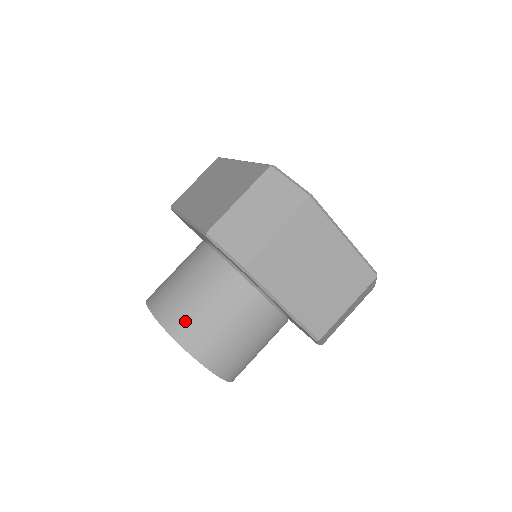
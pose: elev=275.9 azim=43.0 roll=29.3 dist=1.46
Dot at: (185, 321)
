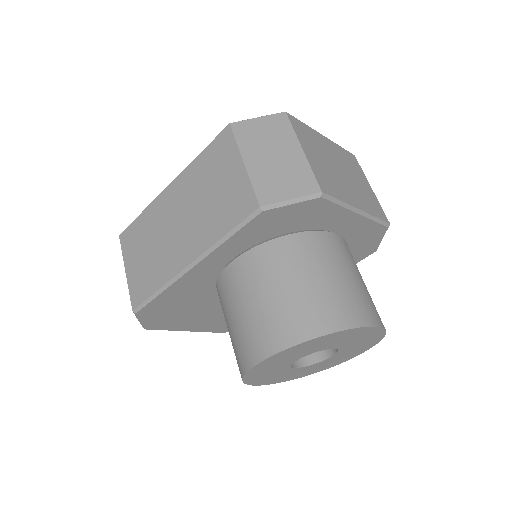
Dot at: (323, 309)
